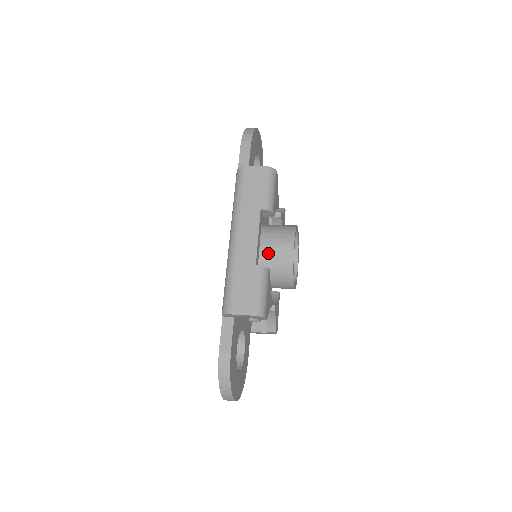
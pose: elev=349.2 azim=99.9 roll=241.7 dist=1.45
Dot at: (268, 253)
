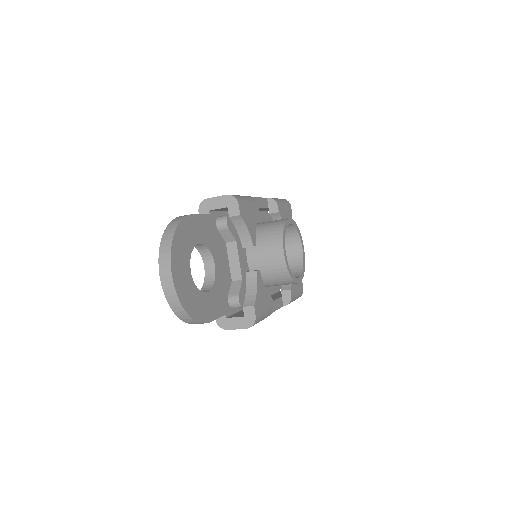
Dot at: (264, 223)
